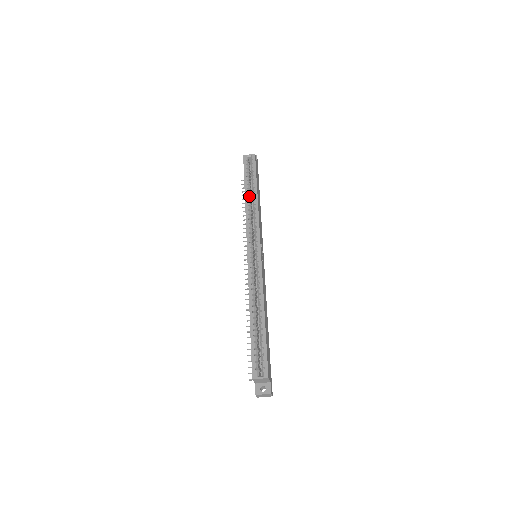
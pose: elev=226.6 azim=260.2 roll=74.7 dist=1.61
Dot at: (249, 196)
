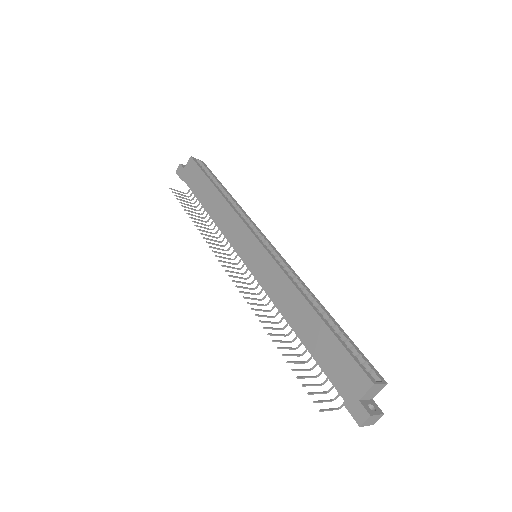
Dot at: (222, 193)
